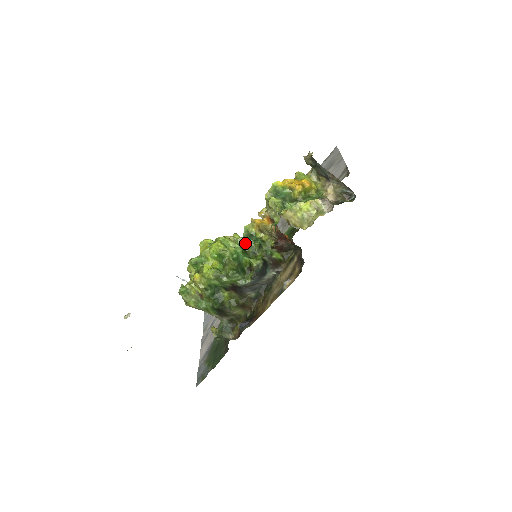
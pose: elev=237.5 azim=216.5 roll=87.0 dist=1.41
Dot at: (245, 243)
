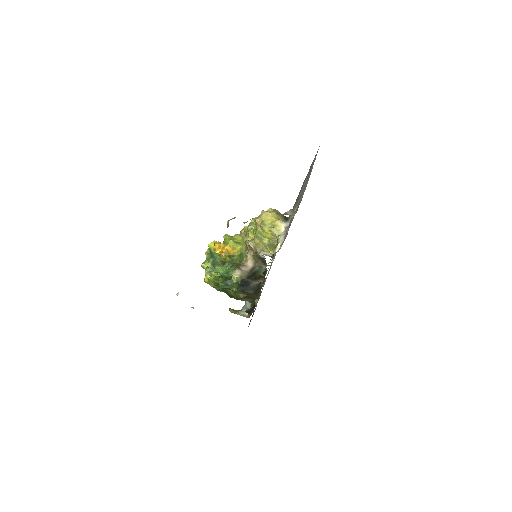
Dot at: occluded
